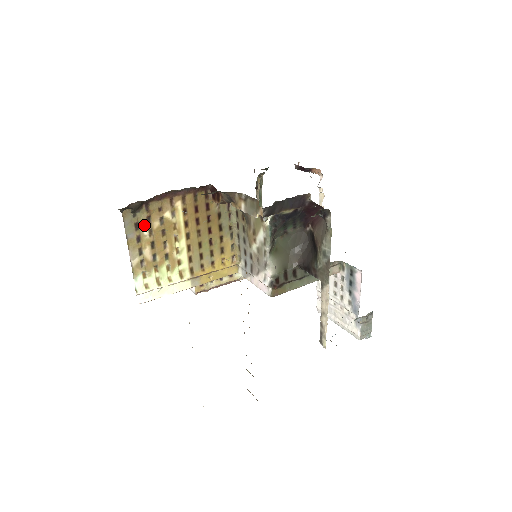
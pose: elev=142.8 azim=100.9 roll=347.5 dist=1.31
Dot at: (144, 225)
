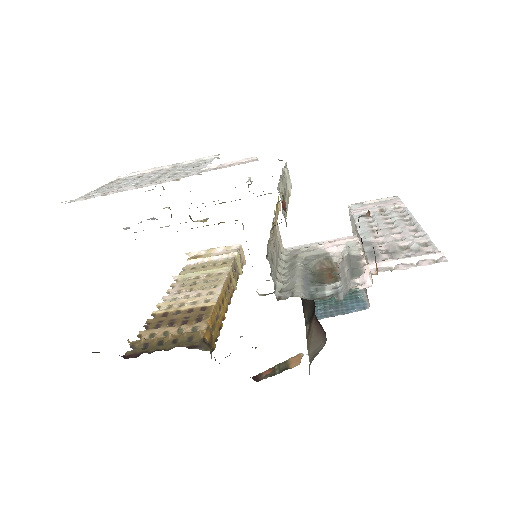
Dot at: occluded
